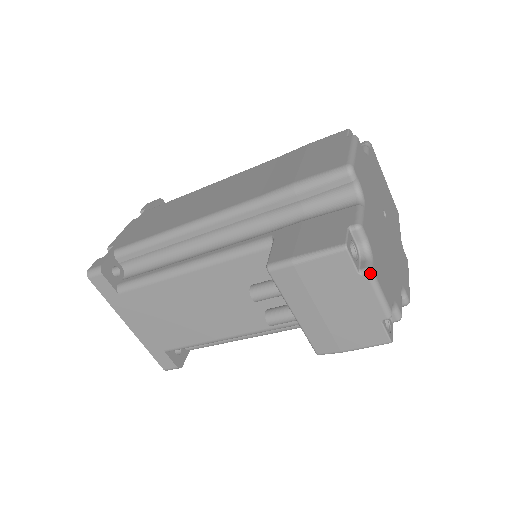
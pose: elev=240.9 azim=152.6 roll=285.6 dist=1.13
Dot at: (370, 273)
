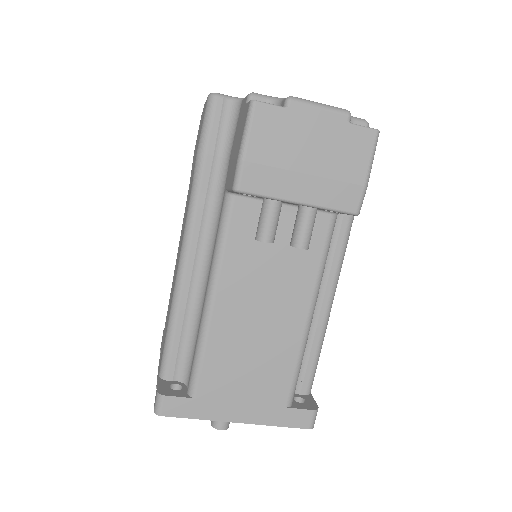
Dot at: (291, 98)
